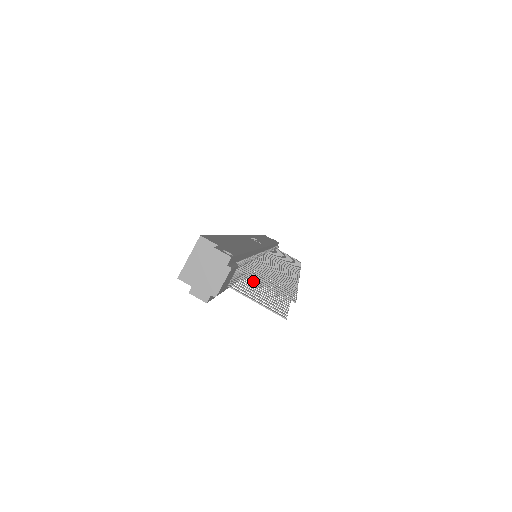
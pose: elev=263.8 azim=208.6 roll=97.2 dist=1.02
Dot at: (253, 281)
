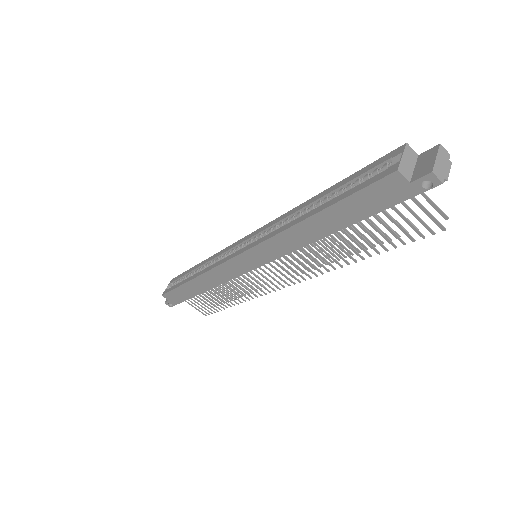
Dot at: (353, 231)
